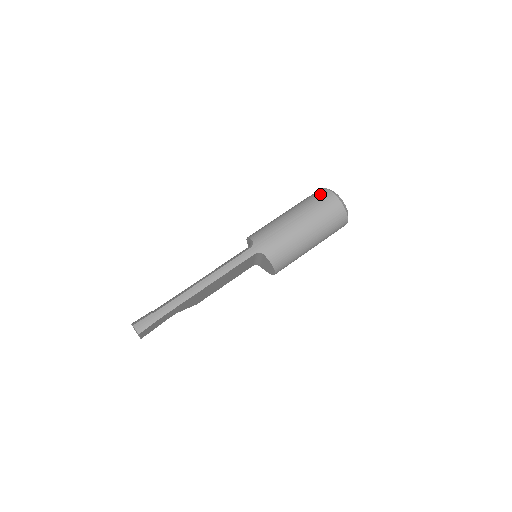
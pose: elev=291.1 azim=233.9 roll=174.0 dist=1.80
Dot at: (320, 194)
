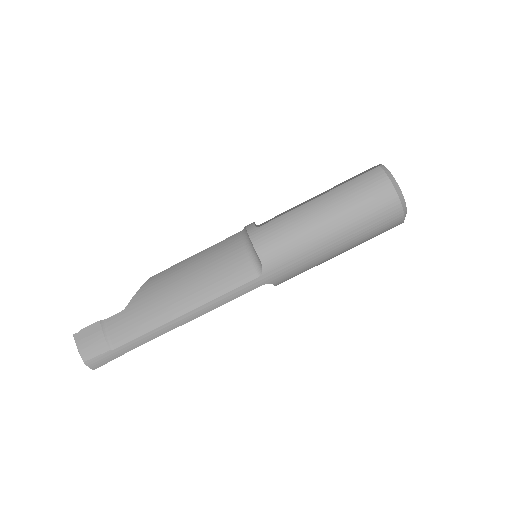
Dot at: (383, 203)
